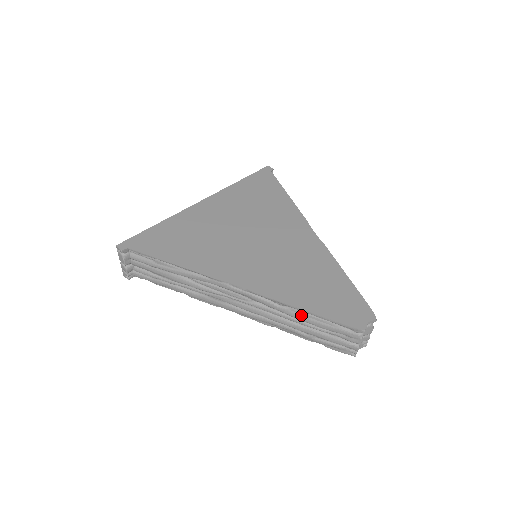
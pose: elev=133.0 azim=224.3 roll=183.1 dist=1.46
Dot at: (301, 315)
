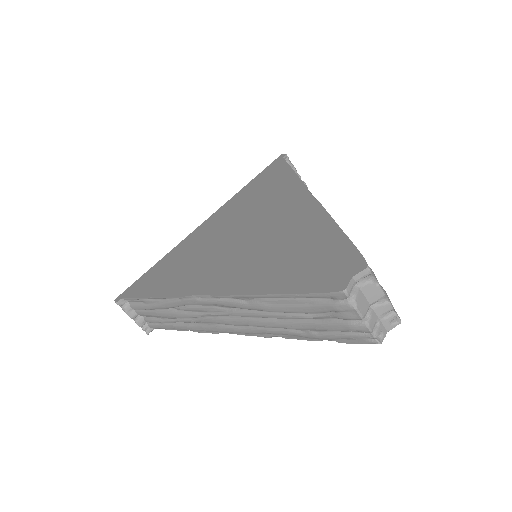
Dot at: (273, 304)
